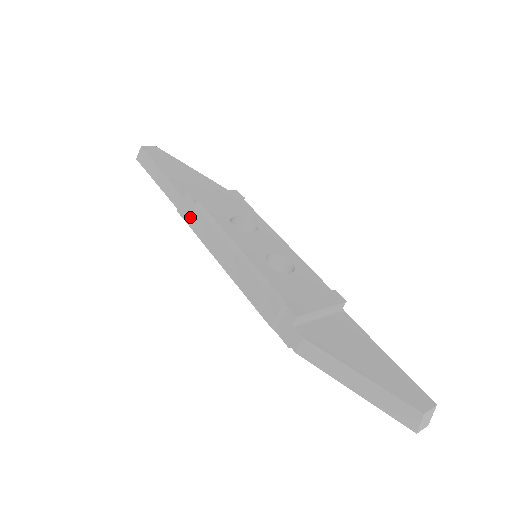
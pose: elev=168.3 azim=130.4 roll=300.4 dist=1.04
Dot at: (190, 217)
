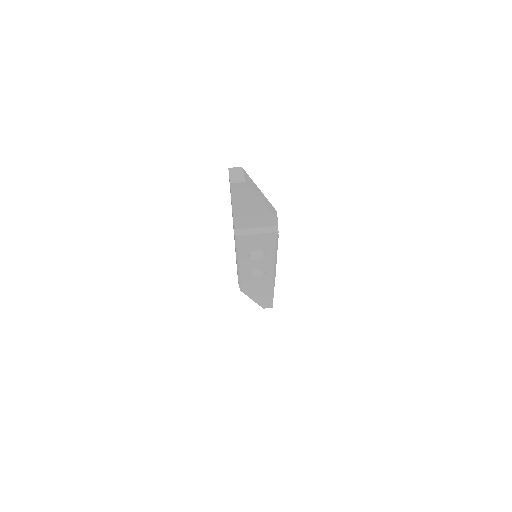
Dot at: occluded
